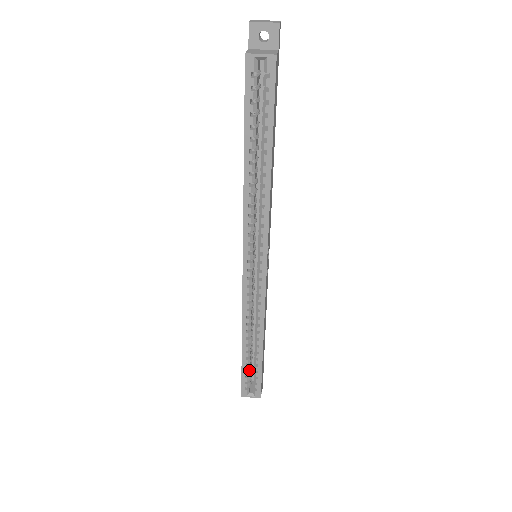
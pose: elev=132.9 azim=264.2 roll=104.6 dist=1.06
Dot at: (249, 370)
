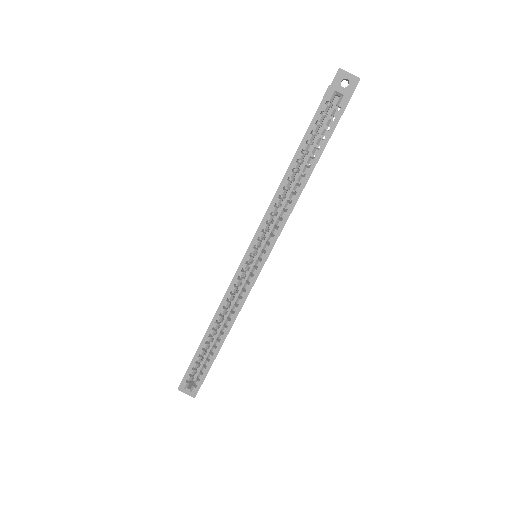
Dot at: (199, 363)
